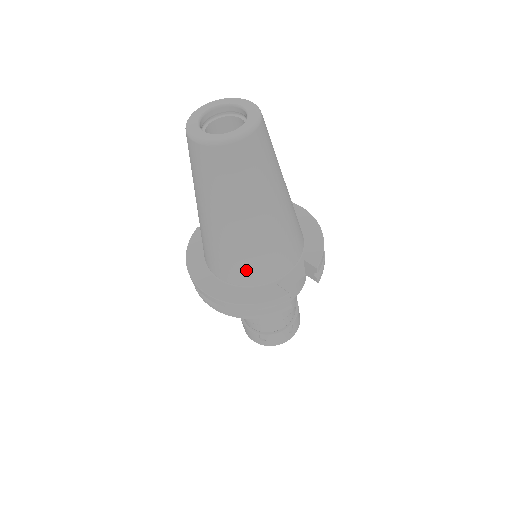
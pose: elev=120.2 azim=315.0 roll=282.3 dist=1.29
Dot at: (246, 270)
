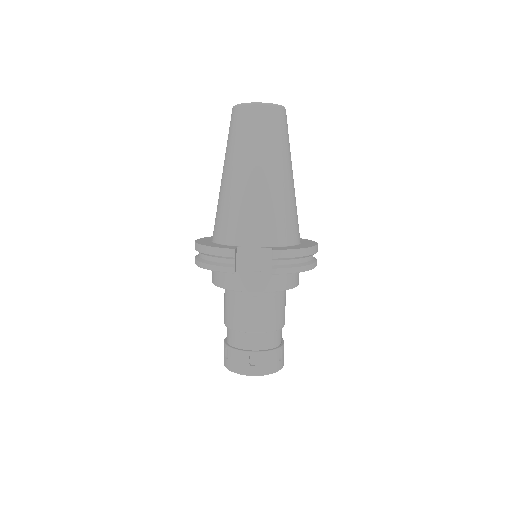
Dot at: (223, 224)
